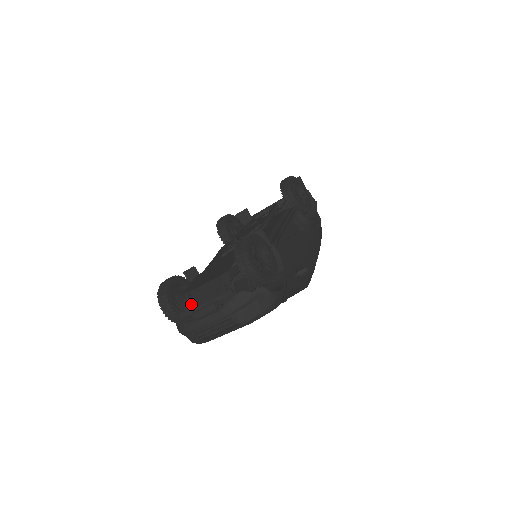
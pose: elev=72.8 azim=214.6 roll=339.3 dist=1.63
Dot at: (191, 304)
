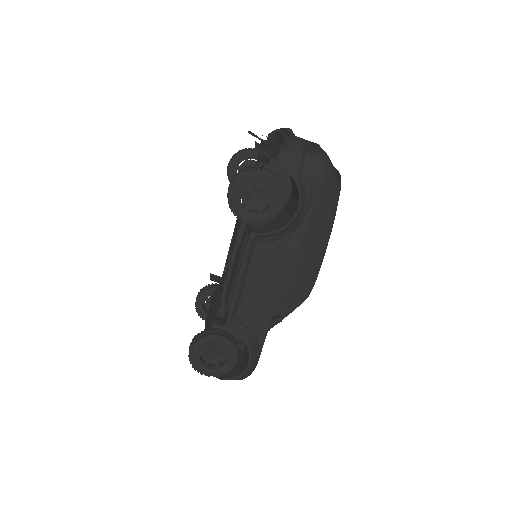
Dot at: occluded
